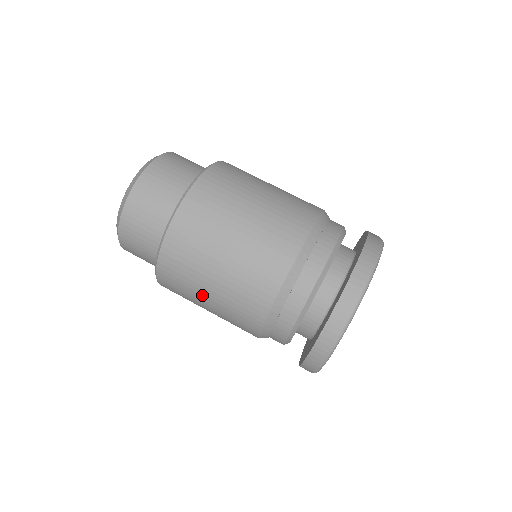
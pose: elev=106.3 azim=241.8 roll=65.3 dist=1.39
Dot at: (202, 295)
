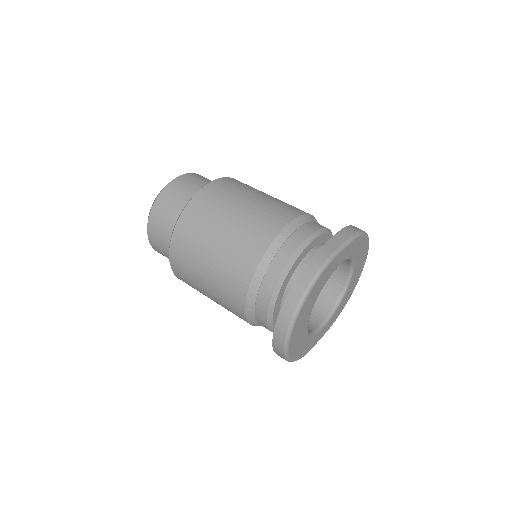
Dot at: occluded
